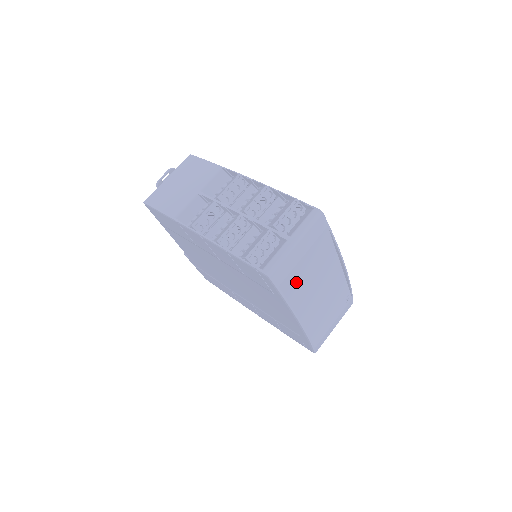
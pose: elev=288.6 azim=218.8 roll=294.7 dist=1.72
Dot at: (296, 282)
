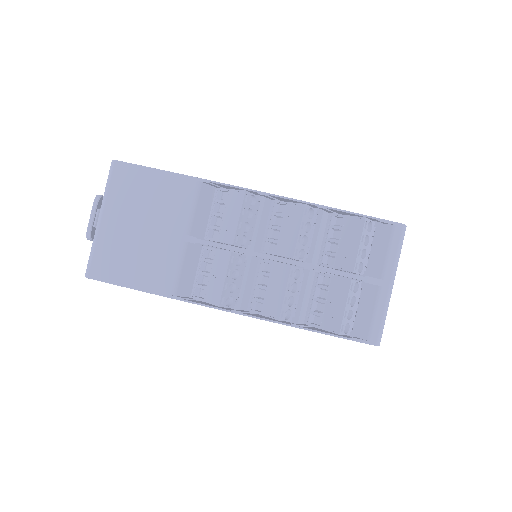
Dot at: occluded
